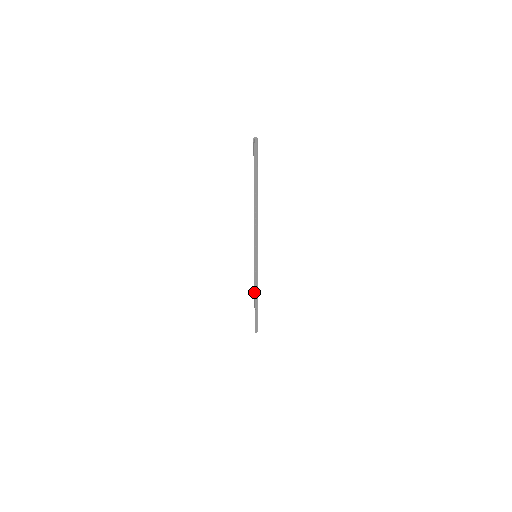
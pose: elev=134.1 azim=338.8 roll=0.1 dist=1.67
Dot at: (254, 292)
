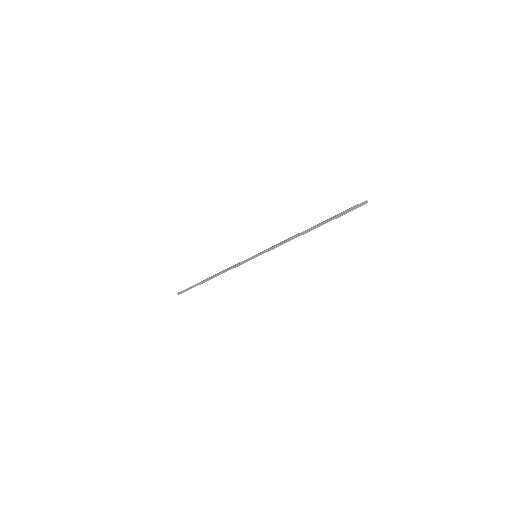
Dot at: occluded
